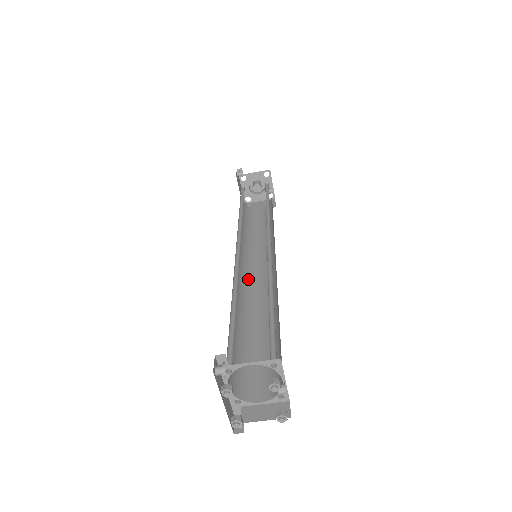
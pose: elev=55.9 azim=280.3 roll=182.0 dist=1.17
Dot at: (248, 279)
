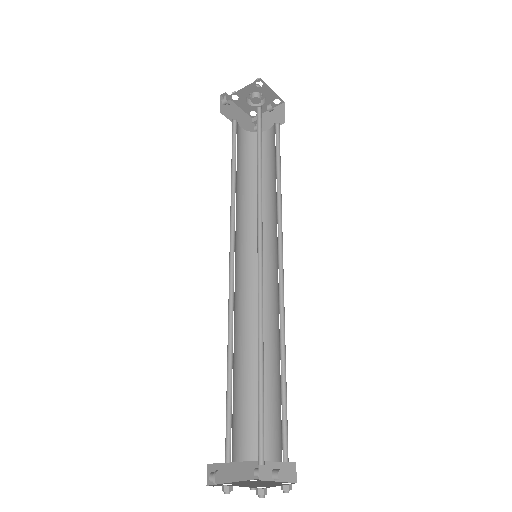
Dot at: (257, 280)
